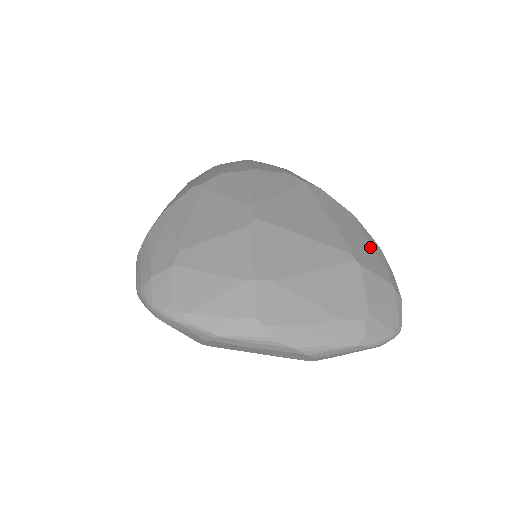
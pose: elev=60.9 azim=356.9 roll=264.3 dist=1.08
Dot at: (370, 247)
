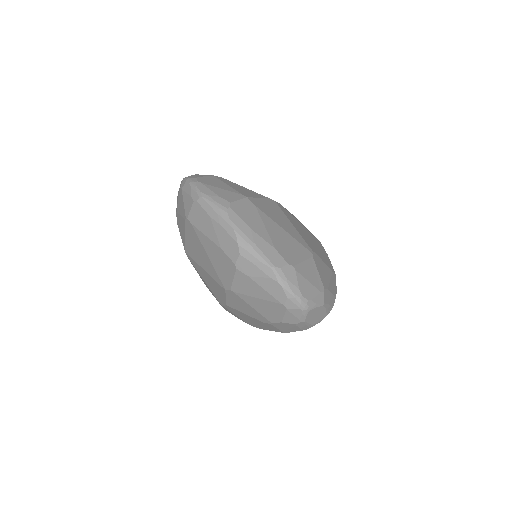
Dot at: (329, 278)
